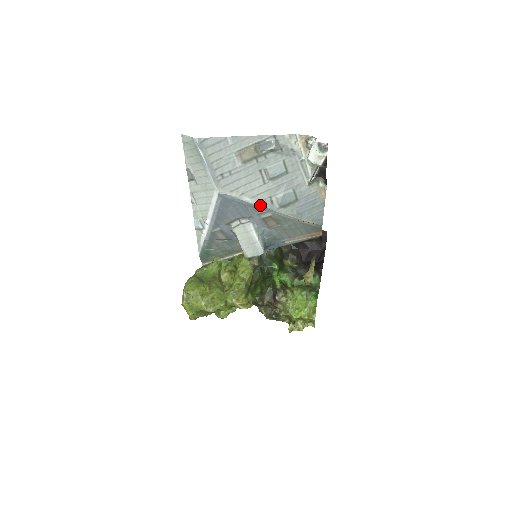
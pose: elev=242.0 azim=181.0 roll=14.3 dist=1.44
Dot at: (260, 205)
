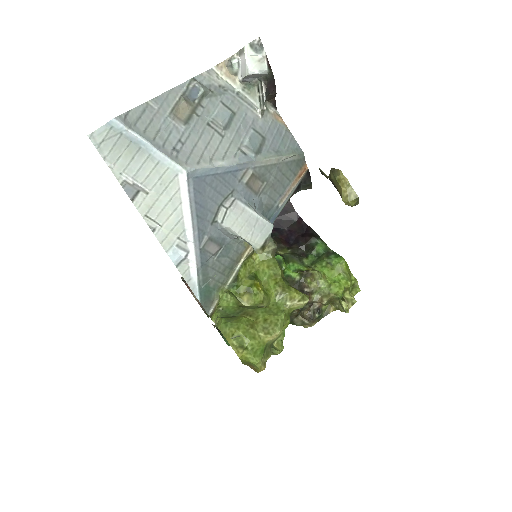
Dot at: (236, 163)
